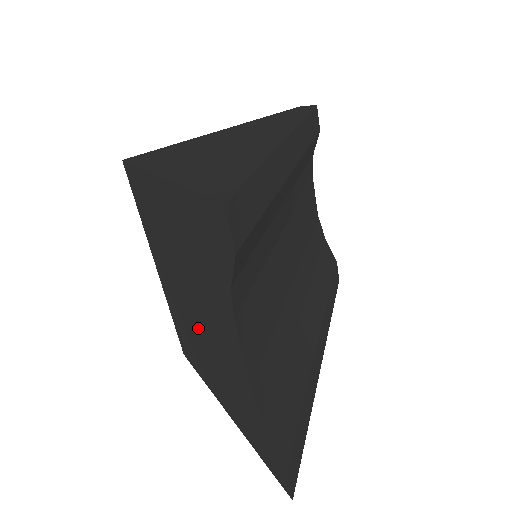
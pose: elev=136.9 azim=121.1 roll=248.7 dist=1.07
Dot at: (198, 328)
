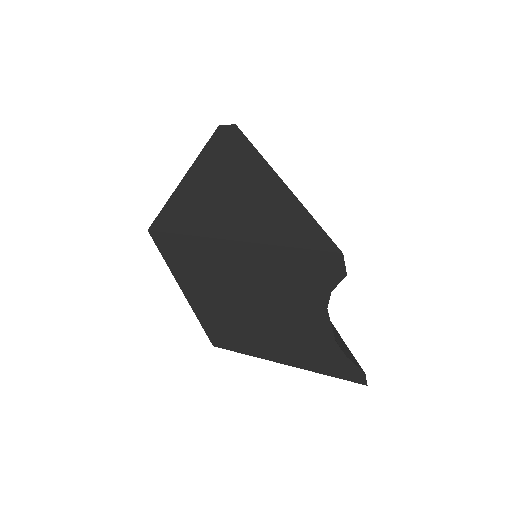
Dot at: (258, 323)
